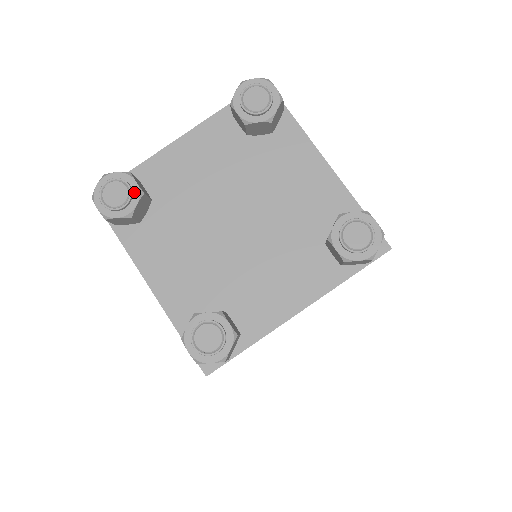
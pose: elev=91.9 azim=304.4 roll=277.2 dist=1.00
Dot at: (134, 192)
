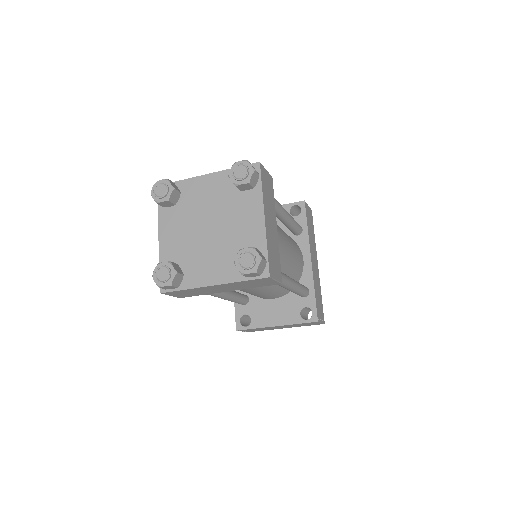
Dot at: (167, 265)
